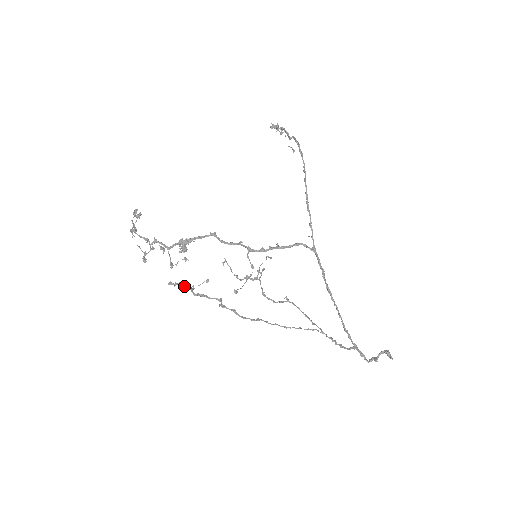
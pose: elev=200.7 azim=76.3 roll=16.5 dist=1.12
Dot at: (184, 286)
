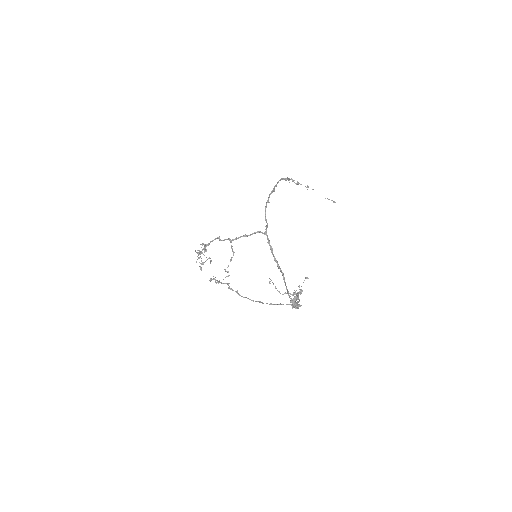
Dot at: (213, 279)
